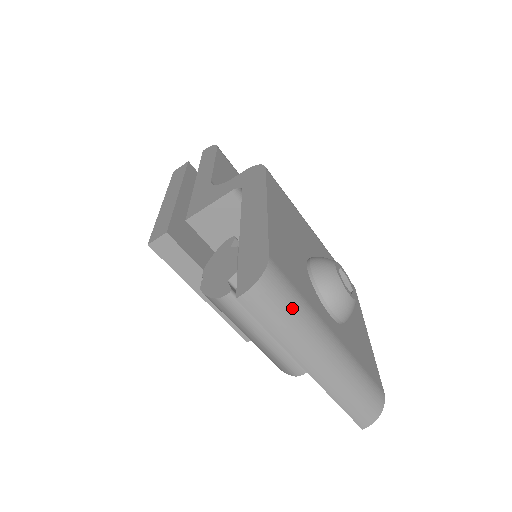
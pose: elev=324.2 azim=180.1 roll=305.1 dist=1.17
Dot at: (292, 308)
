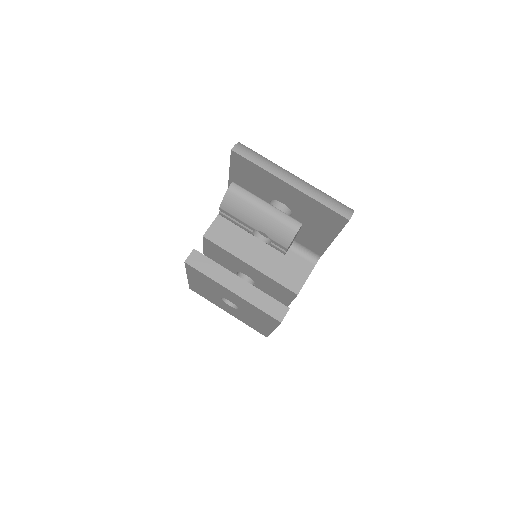
Dot at: (262, 156)
